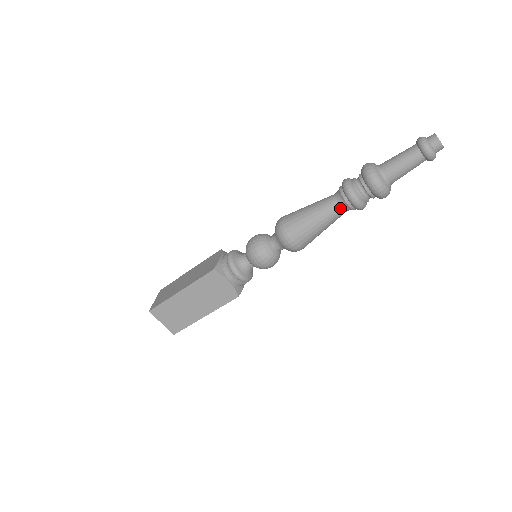
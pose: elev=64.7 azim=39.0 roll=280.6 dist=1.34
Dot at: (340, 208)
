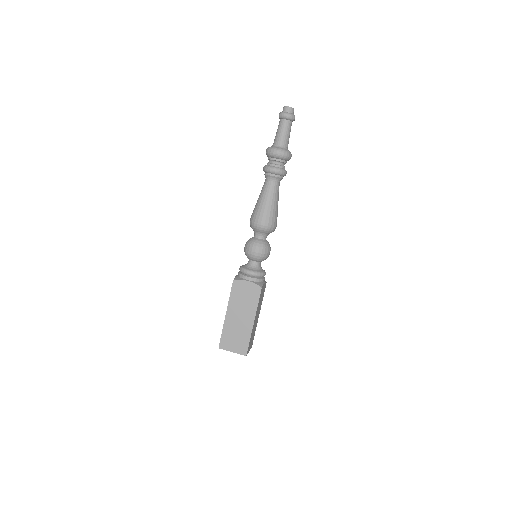
Dot at: (271, 182)
